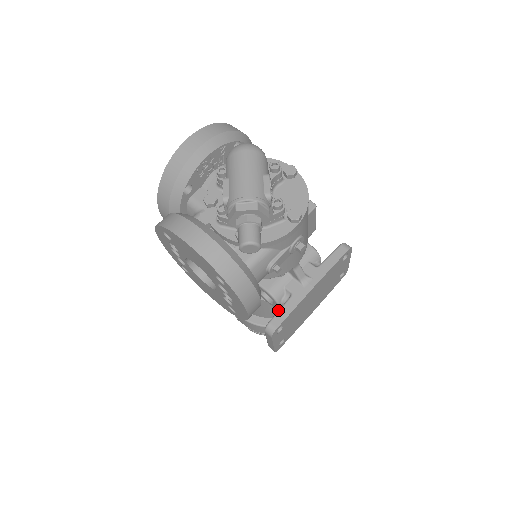
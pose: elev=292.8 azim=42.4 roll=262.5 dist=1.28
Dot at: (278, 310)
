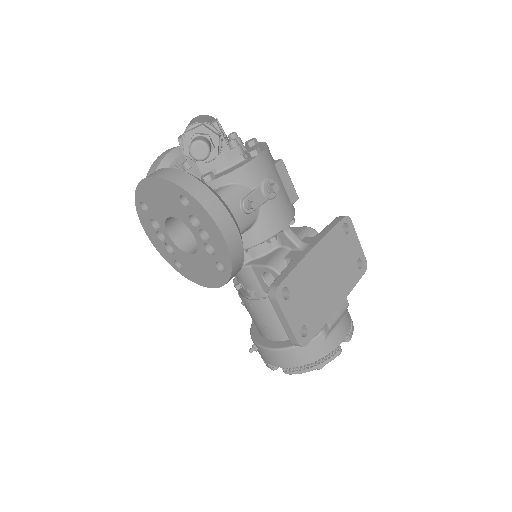
Dot at: (279, 275)
